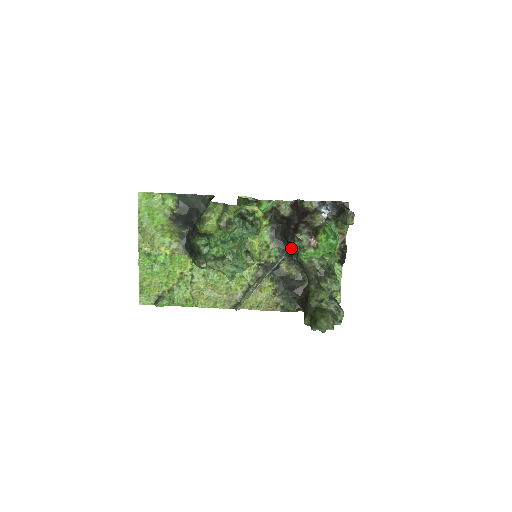
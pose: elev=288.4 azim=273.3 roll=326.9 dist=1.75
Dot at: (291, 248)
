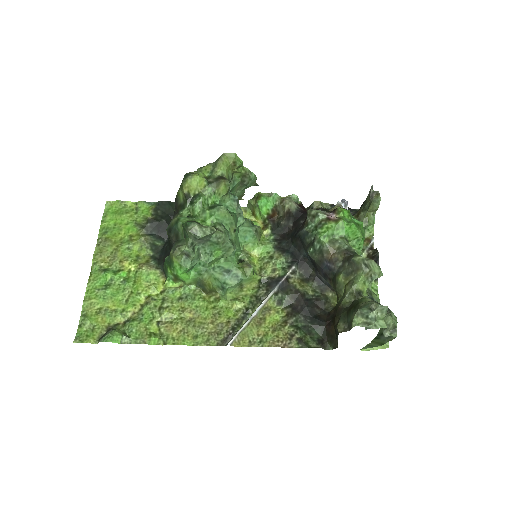
Dot at: (303, 254)
